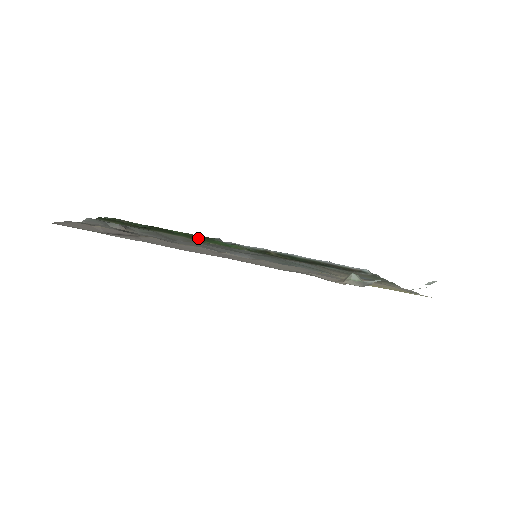
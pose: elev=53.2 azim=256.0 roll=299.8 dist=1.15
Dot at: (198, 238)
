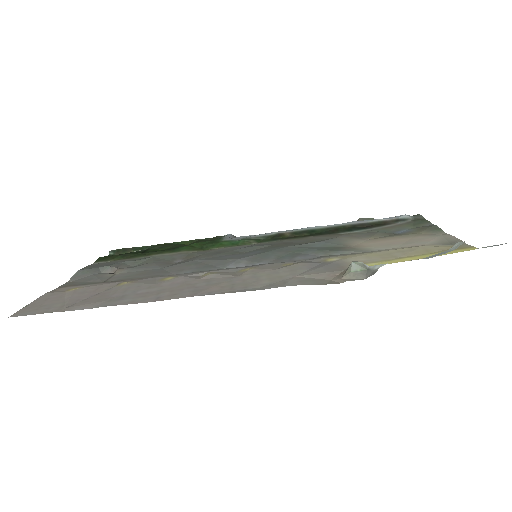
Dot at: (202, 246)
